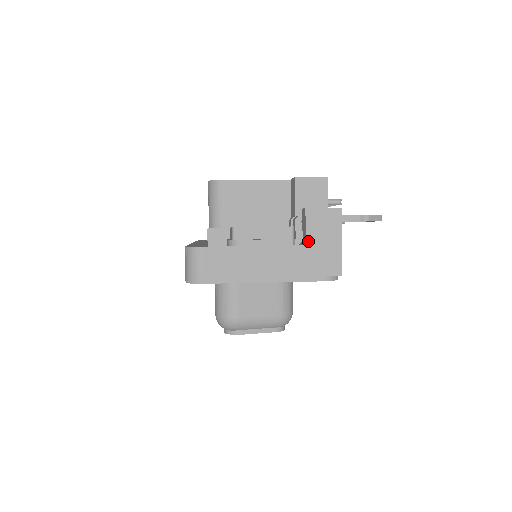
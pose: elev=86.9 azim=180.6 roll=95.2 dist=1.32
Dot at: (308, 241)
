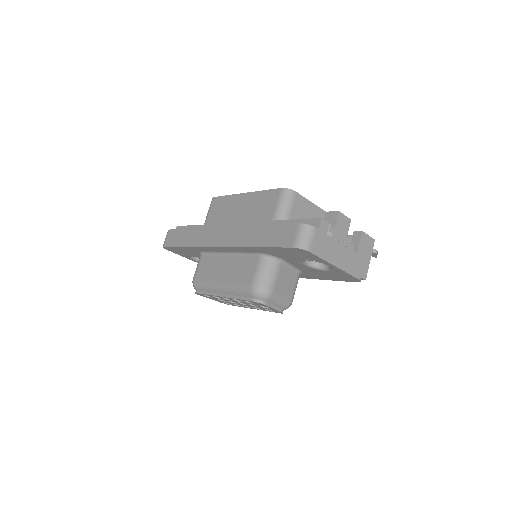
Dot at: (359, 251)
